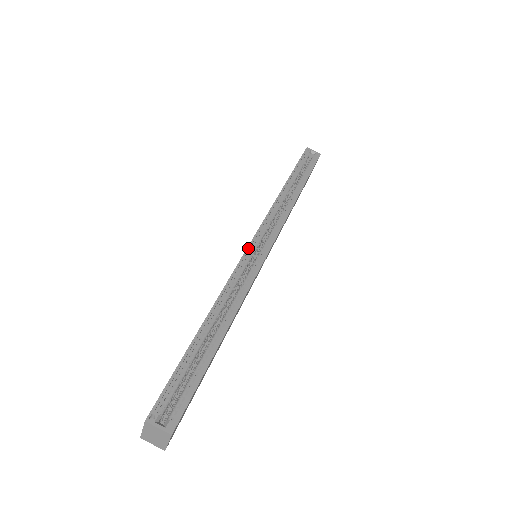
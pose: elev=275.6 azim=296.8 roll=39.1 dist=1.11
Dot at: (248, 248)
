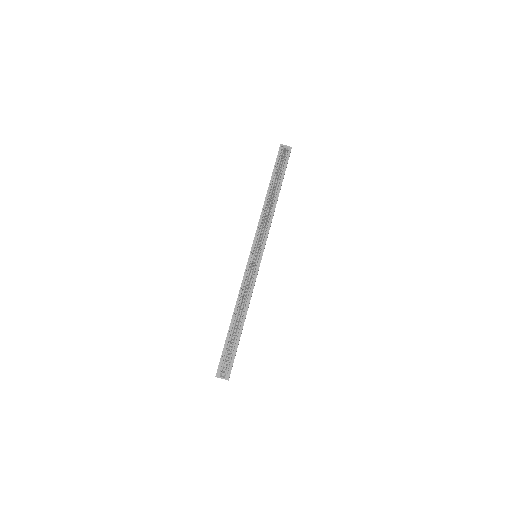
Dot at: (249, 259)
